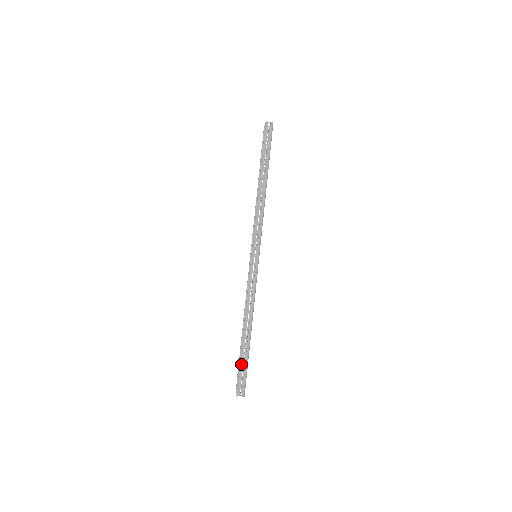
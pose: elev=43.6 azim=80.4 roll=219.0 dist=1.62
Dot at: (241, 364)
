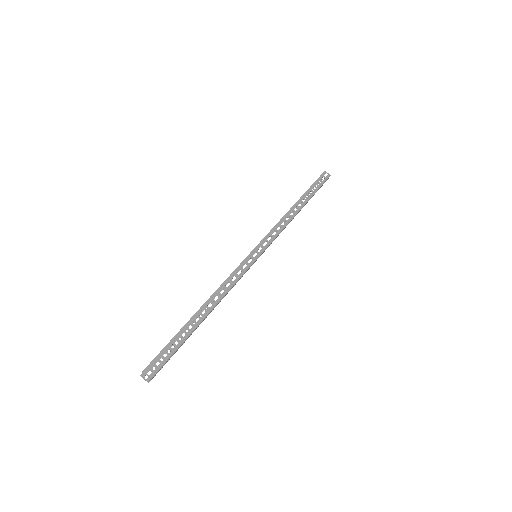
Dot at: (174, 339)
